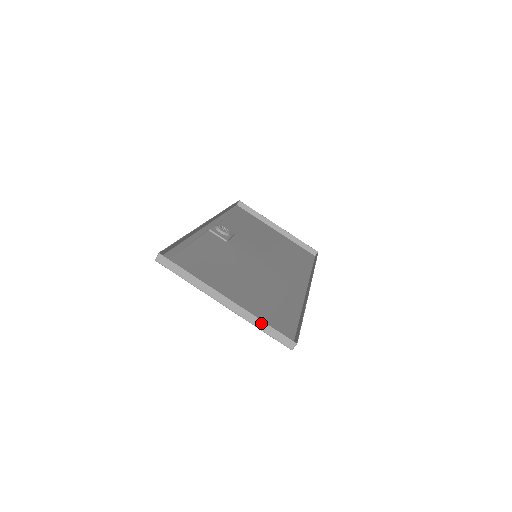
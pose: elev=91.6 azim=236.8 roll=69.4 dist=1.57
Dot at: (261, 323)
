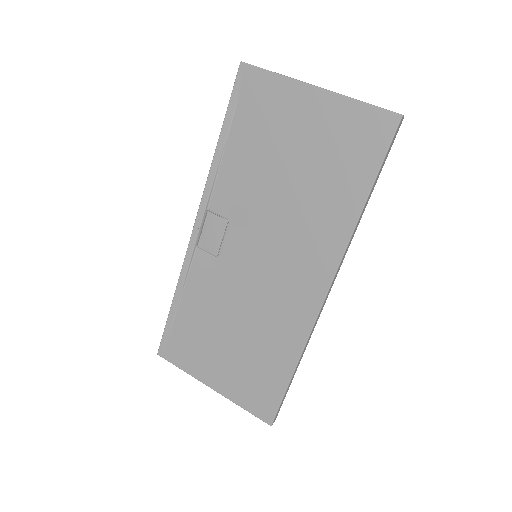
Dot at: (360, 101)
